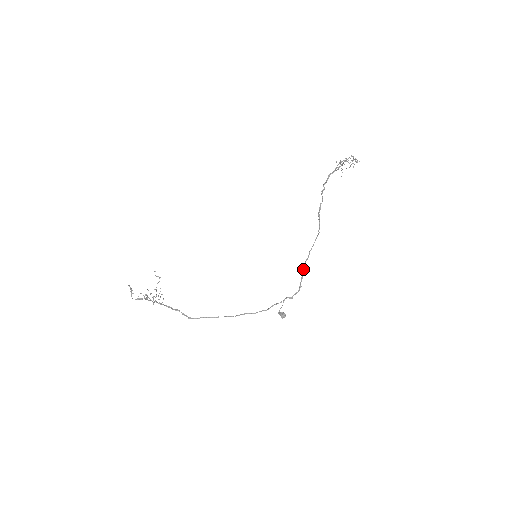
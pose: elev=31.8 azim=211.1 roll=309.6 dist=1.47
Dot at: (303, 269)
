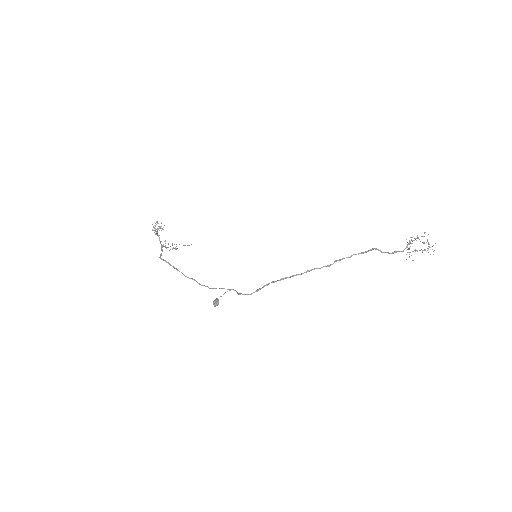
Dot at: occluded
